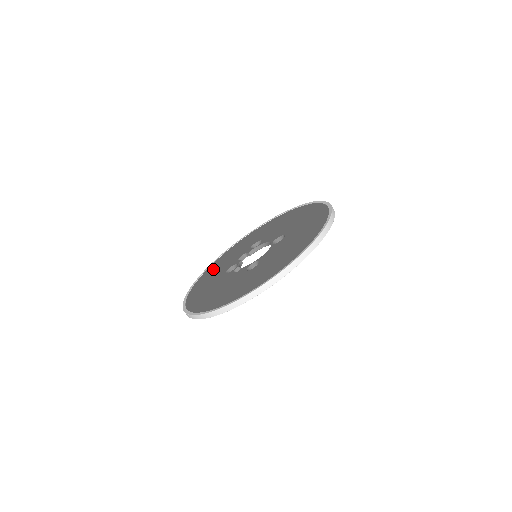
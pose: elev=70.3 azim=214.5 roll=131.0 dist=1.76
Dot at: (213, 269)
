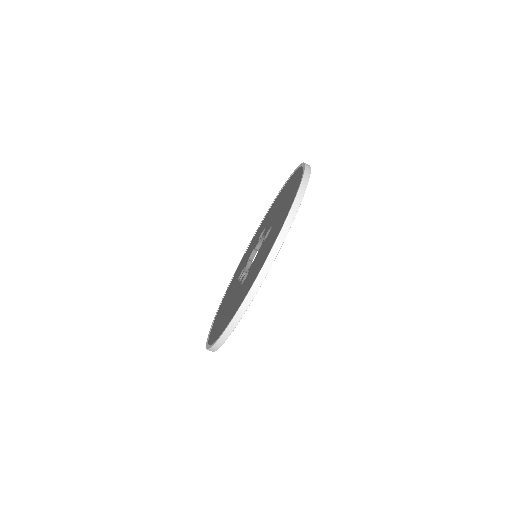
Dot at: (239, 267)
